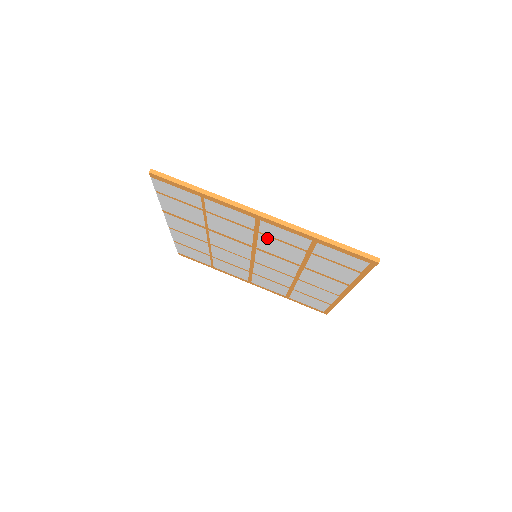
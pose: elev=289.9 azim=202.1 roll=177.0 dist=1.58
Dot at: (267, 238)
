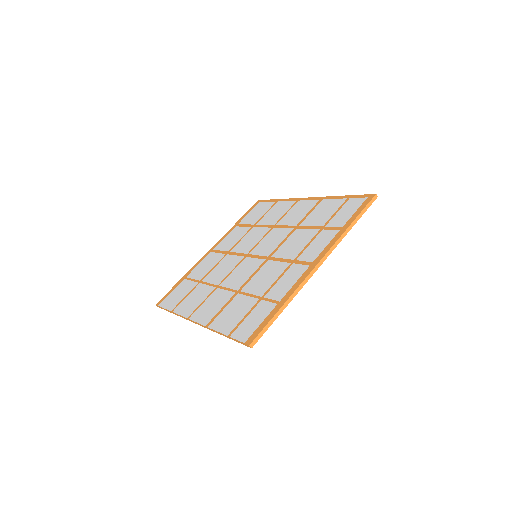
Dot at: occluded
